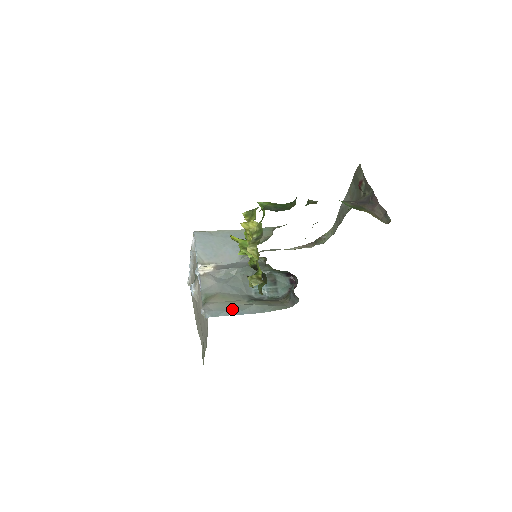
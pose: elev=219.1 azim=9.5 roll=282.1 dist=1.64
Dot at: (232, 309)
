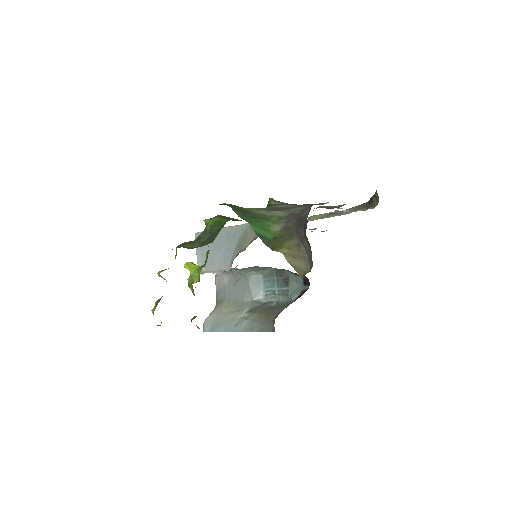
Dot at: (225, 325)
